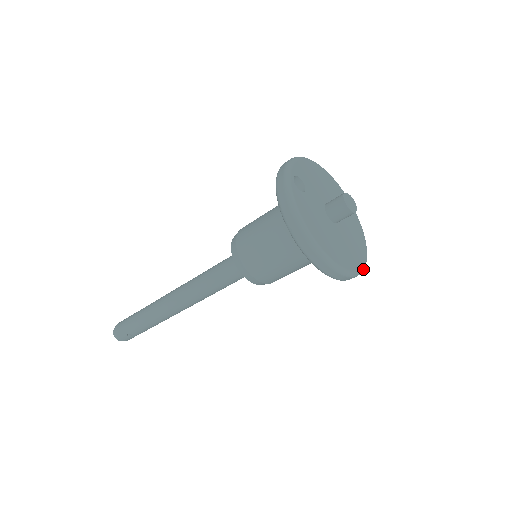
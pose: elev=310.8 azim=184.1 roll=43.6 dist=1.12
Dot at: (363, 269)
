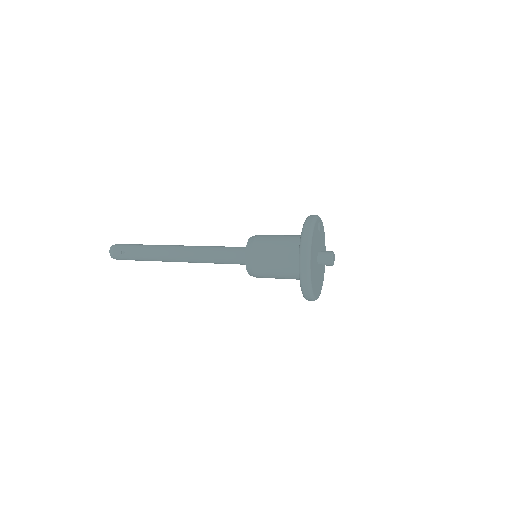
Dot at: (312, 295)
